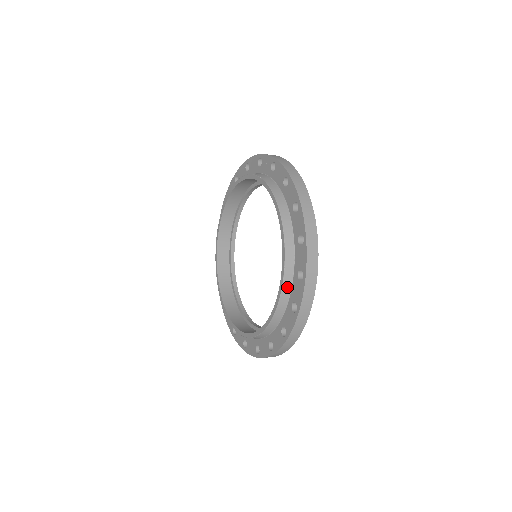
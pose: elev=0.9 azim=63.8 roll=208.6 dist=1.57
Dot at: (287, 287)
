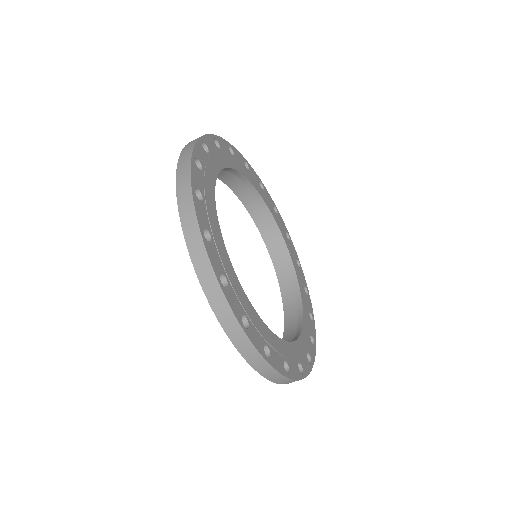
Dot at: occluded
